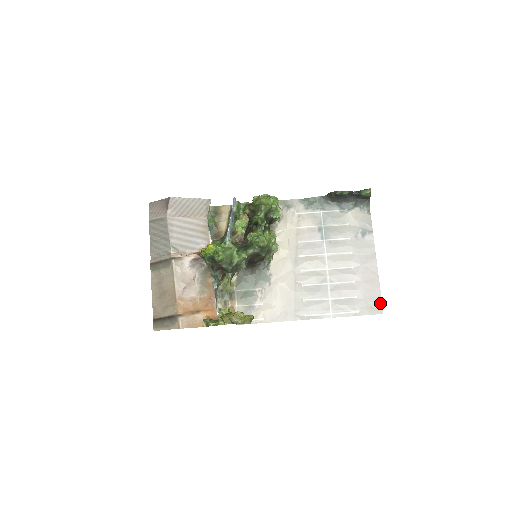
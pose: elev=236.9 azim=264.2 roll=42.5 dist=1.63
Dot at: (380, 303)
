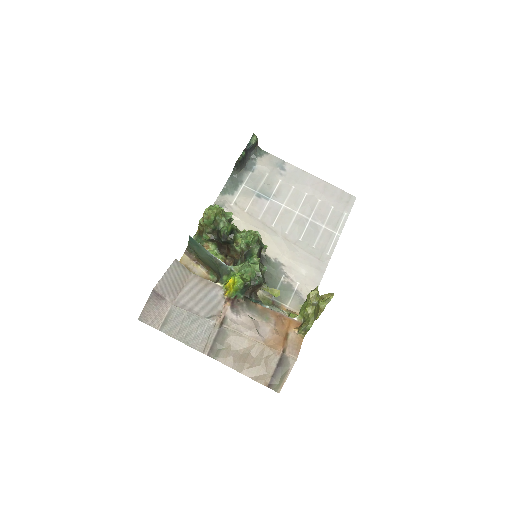
Dot at: (347, 194)
